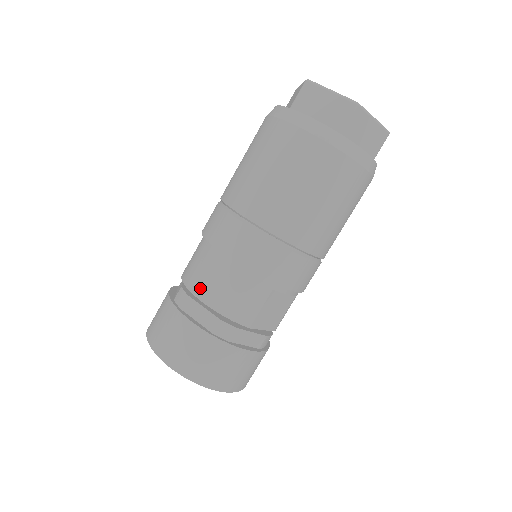
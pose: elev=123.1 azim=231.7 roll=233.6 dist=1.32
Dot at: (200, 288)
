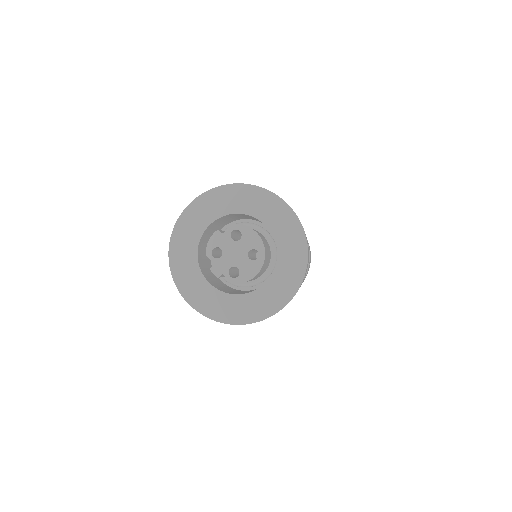
Dot at: occluded
